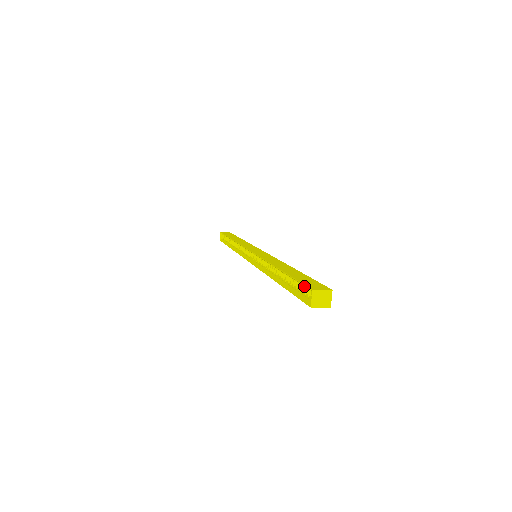
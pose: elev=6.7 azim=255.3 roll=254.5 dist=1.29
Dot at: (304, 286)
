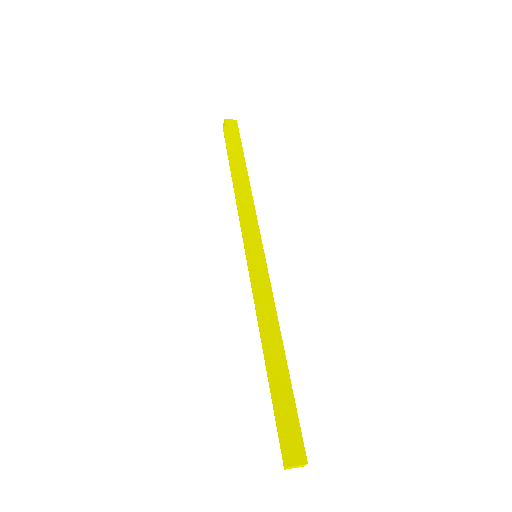
Dot at: (286, 432)
